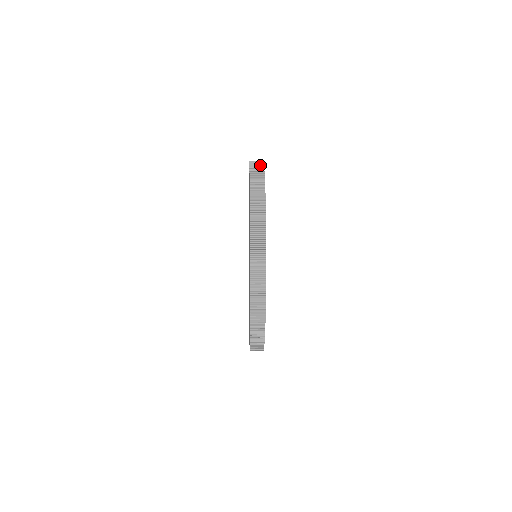
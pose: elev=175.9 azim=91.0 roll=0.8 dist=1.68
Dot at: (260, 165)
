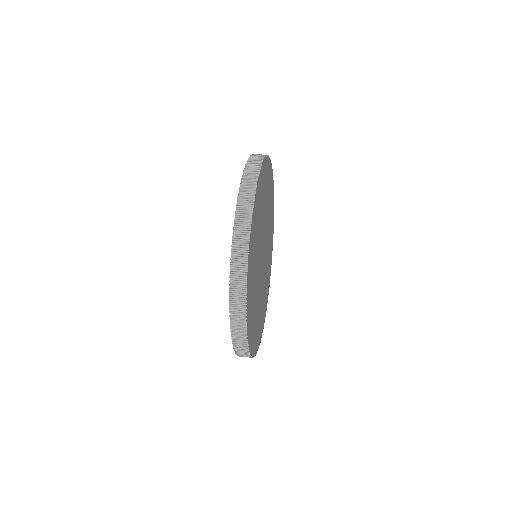
Dot at: (259, 161)
